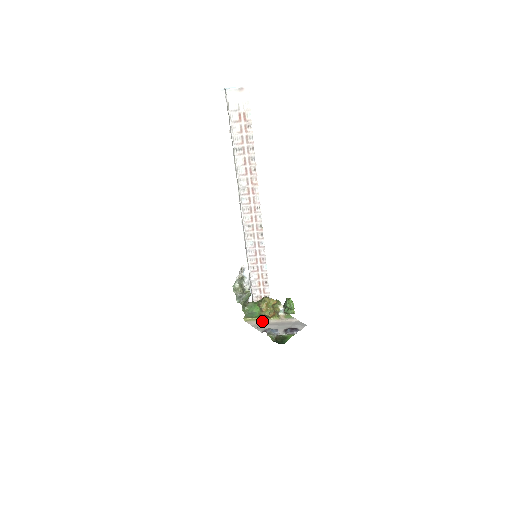
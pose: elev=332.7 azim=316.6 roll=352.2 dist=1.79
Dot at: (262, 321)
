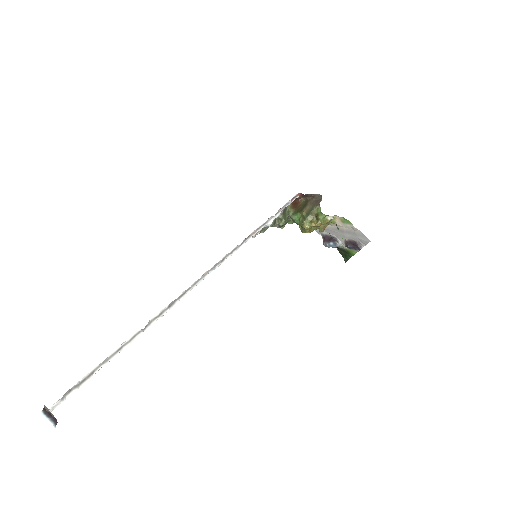
Dot at: occluded
